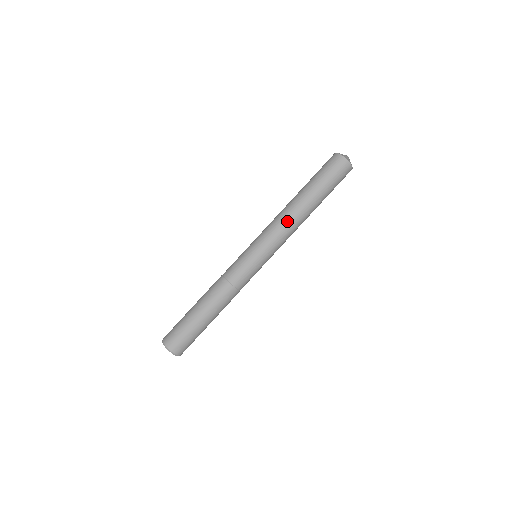
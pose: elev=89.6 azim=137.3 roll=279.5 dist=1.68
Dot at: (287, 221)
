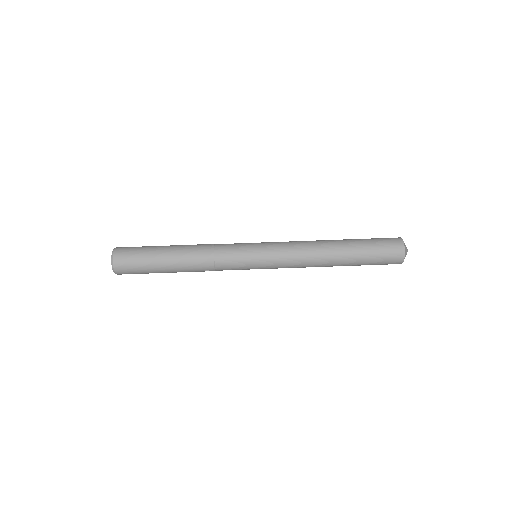
Dot at: (308, 244)
